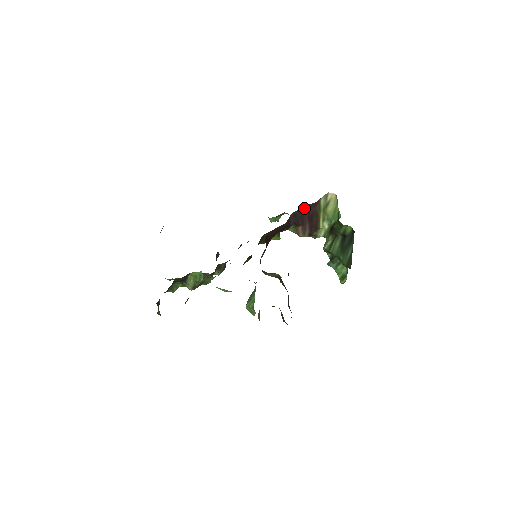
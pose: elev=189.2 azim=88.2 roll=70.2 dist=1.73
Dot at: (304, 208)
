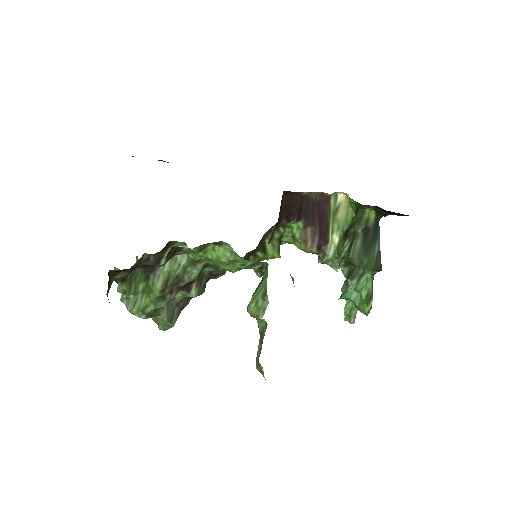
Dot at: (315, 199)
